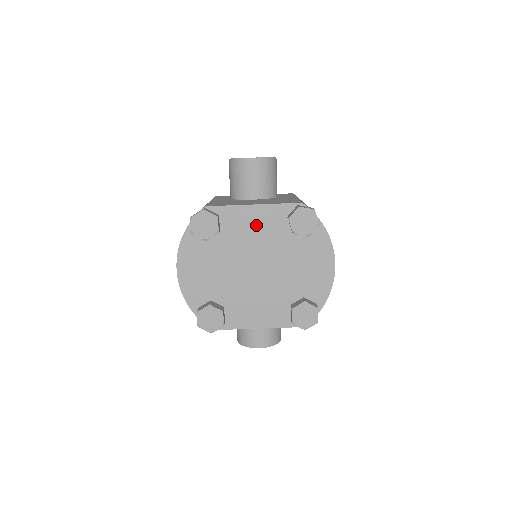
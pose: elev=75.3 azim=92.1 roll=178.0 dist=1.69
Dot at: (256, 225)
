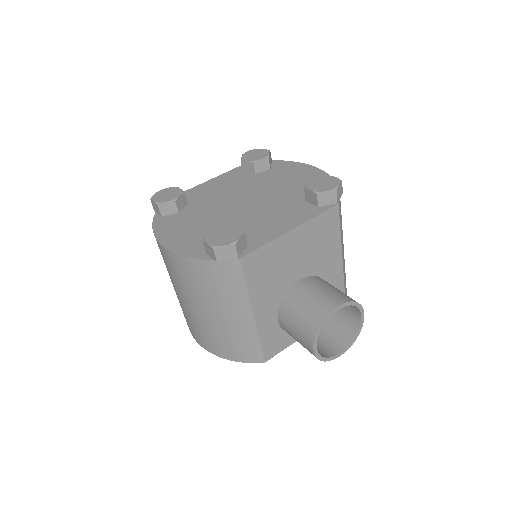
Dot at: (220, 186)
